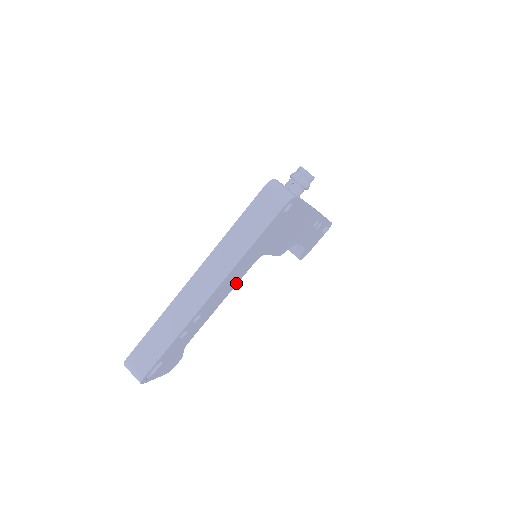
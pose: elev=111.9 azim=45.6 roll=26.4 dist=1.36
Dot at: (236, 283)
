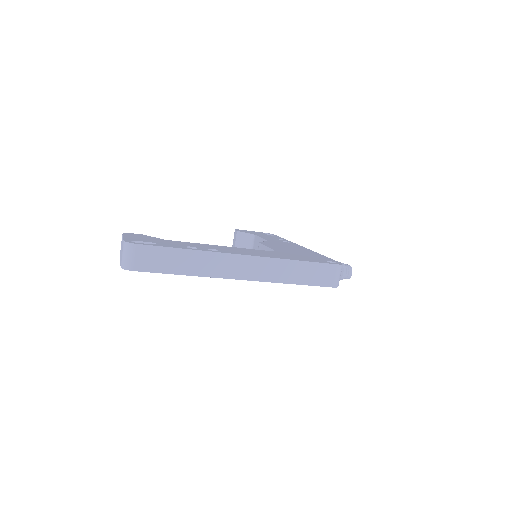
Dot at: occluded
